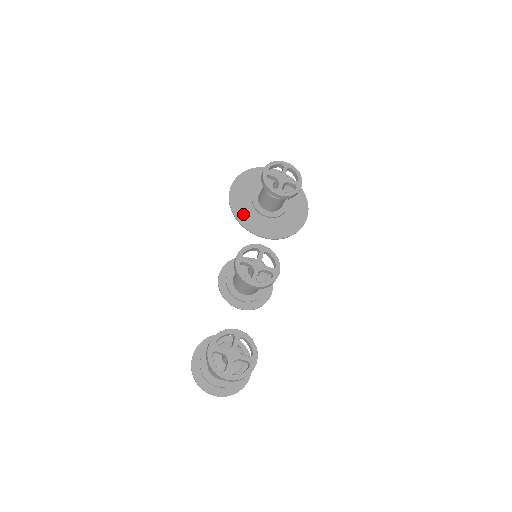
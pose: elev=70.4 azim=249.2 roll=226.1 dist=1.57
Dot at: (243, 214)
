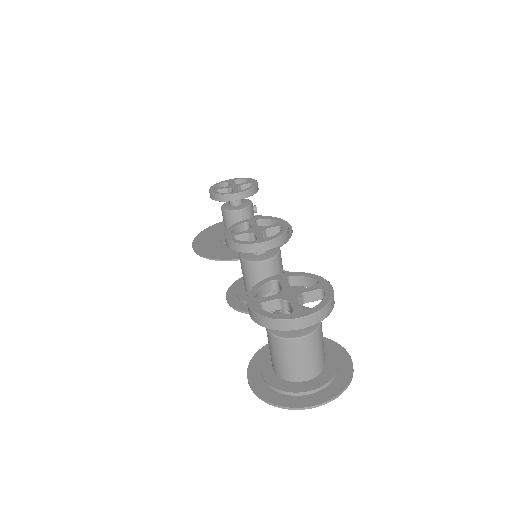
Dot at: (220, 253)
